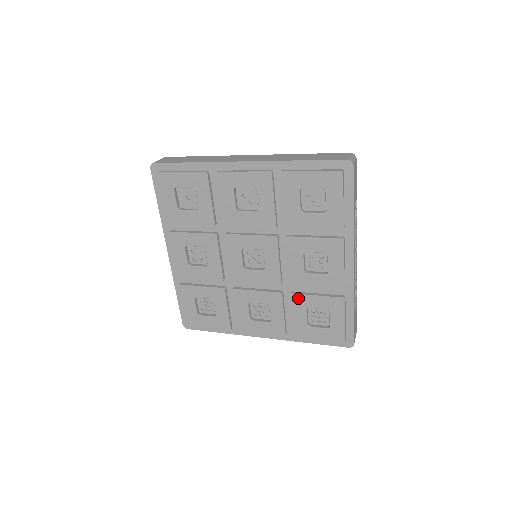
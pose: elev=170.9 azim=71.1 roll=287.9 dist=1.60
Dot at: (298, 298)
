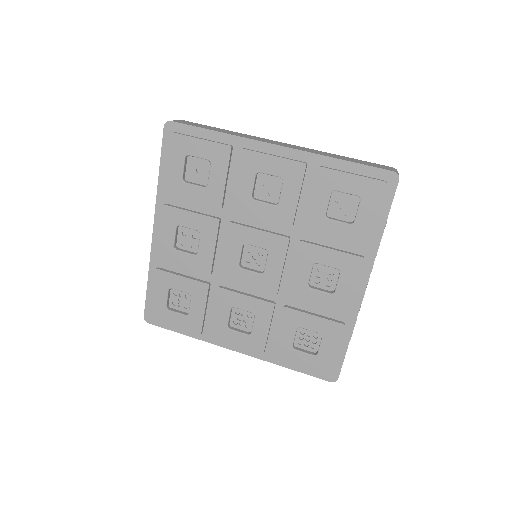
Dot at: (291, 314)
